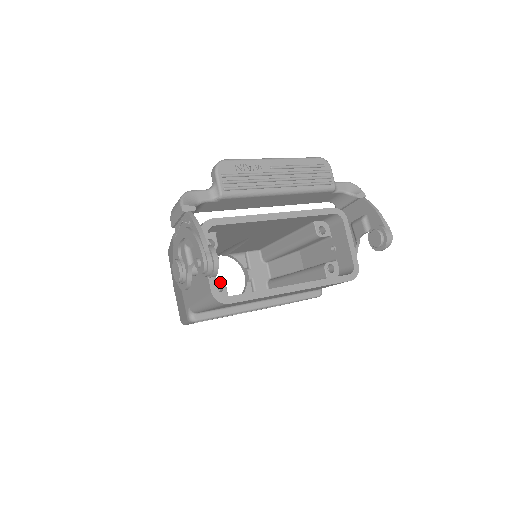
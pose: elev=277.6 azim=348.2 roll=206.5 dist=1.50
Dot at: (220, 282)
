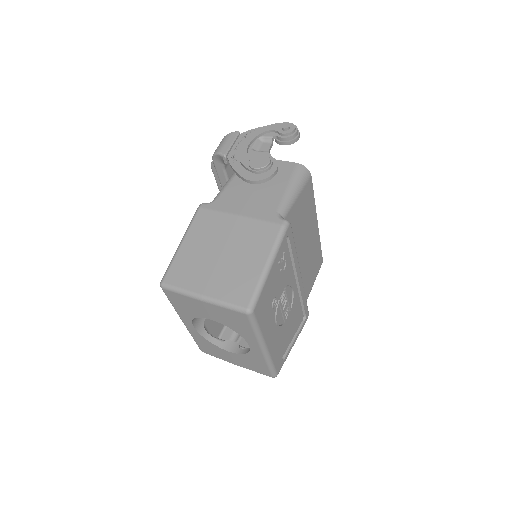
Dot at: occluded
